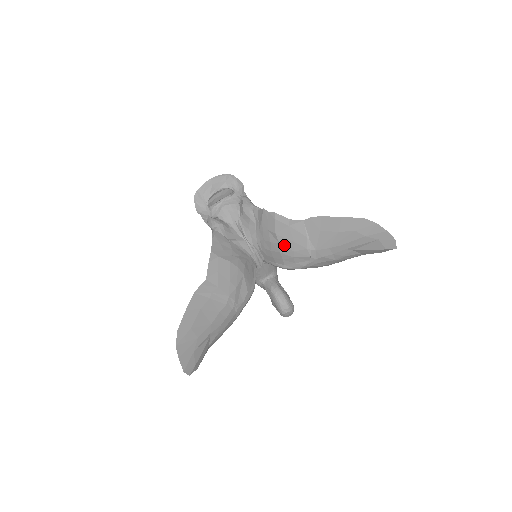
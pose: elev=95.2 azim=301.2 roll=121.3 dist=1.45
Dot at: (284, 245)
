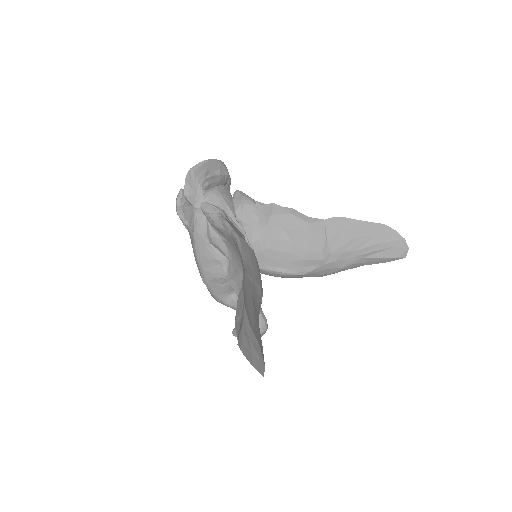
Dot at: (298, 244)
